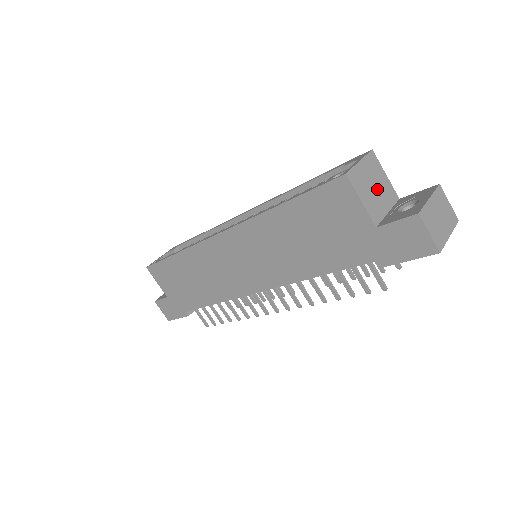
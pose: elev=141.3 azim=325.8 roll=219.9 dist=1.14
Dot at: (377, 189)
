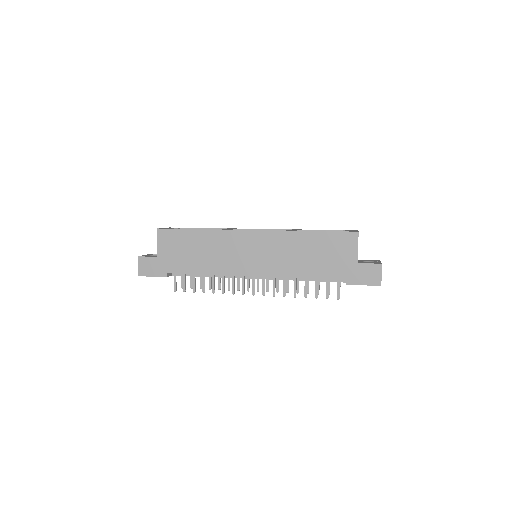
Dot at: occluded
